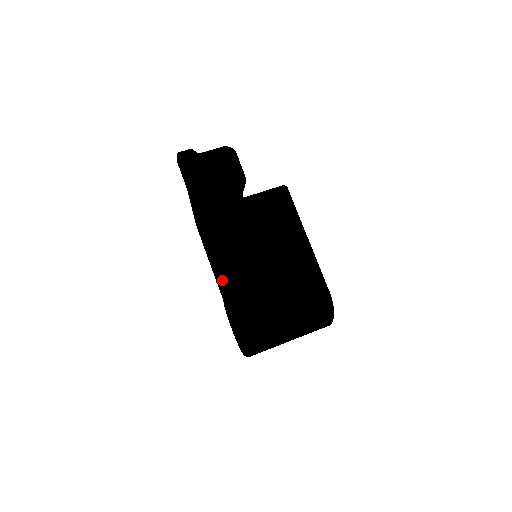
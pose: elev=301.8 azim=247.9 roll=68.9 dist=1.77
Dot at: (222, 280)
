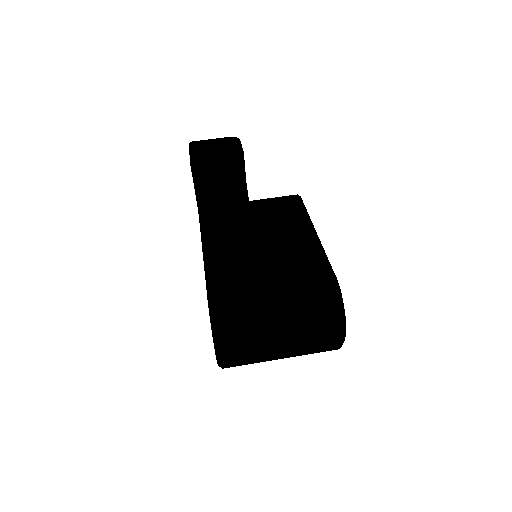
Dot at: (204, 256)
